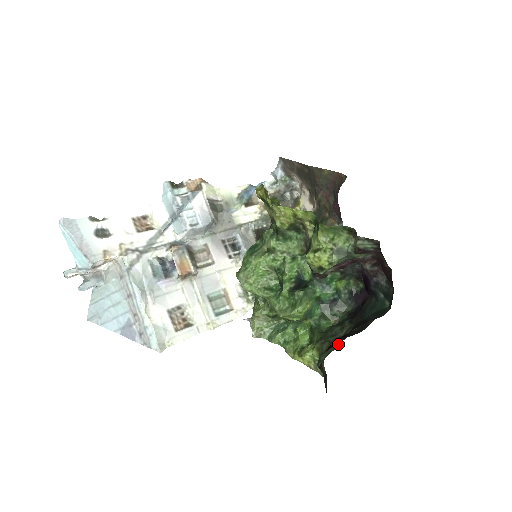
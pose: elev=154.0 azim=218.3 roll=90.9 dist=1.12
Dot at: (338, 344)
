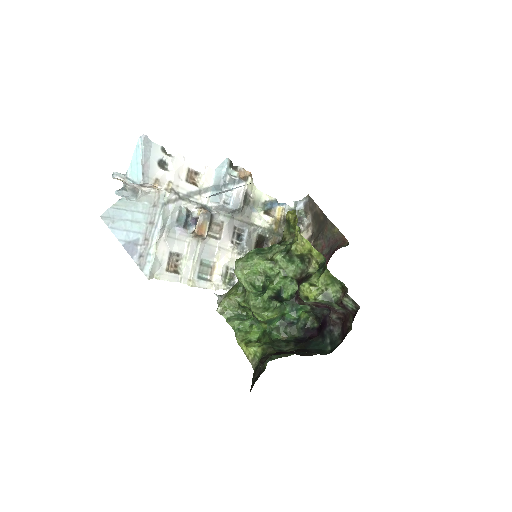
Dot at: (289, 355)
